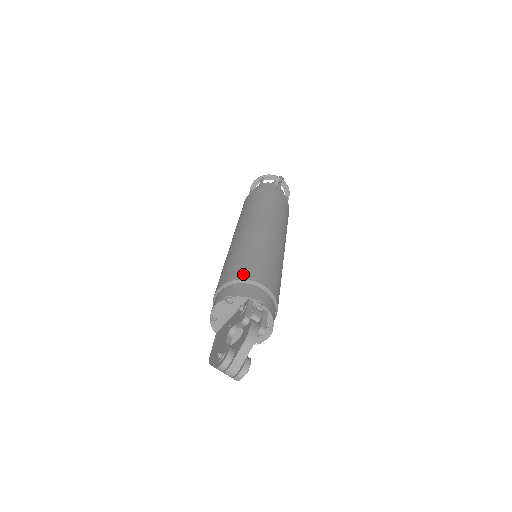
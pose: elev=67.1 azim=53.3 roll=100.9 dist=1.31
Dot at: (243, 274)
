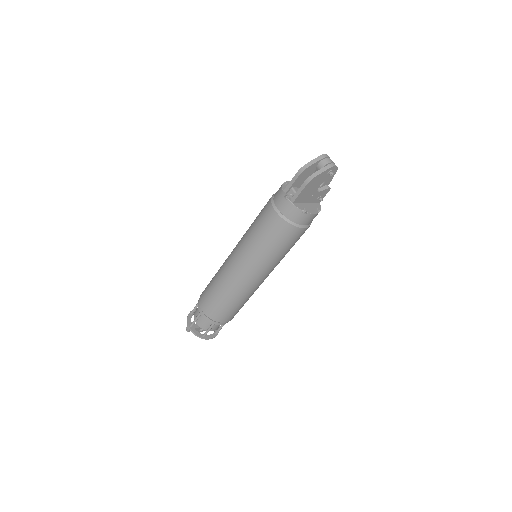
Dot at: occluded
